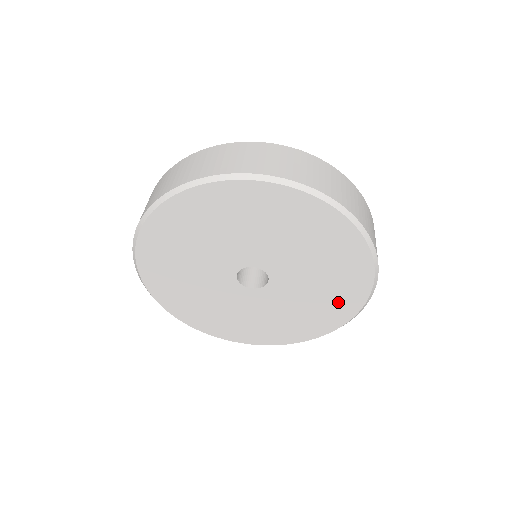
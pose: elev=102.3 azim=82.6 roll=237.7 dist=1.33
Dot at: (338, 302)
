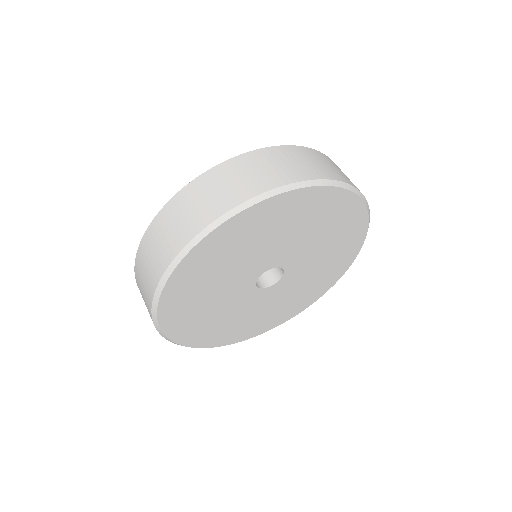
Dot at: (336, 266)
